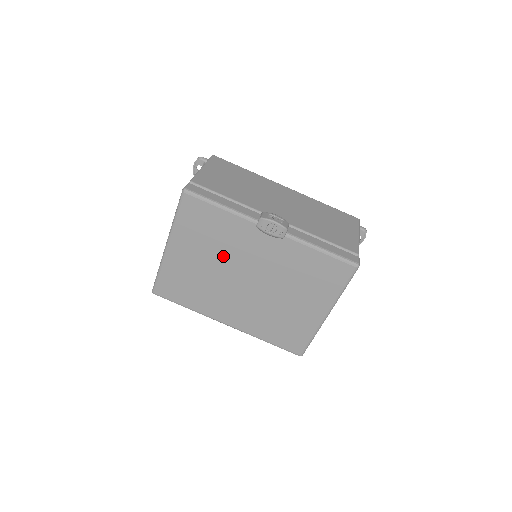
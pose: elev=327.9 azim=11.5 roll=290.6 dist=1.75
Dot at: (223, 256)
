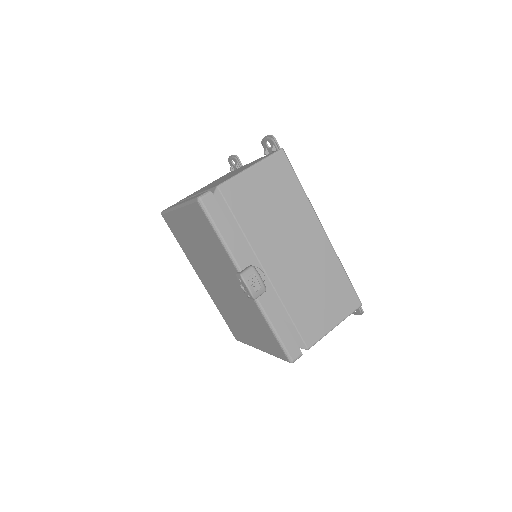
Dot at: (210, 256)
